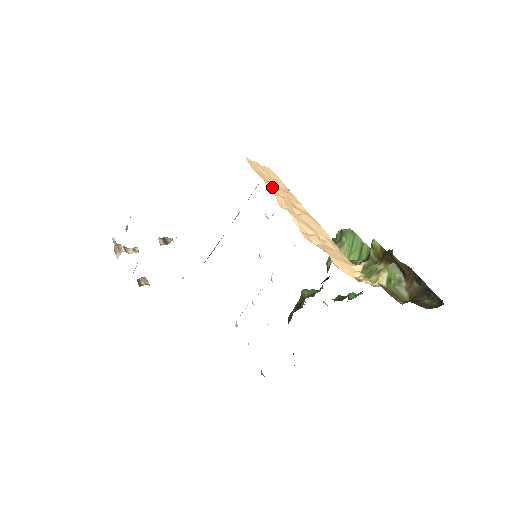
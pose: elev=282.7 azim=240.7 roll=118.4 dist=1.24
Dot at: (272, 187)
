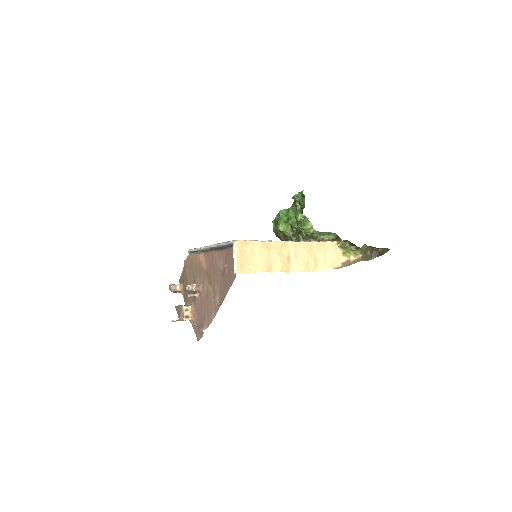
Dot at: (269, 266)
